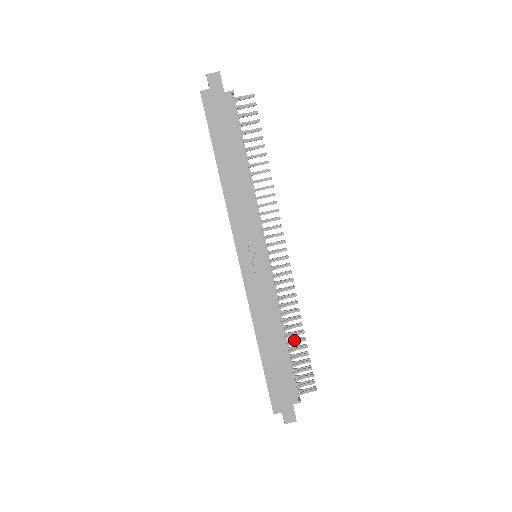
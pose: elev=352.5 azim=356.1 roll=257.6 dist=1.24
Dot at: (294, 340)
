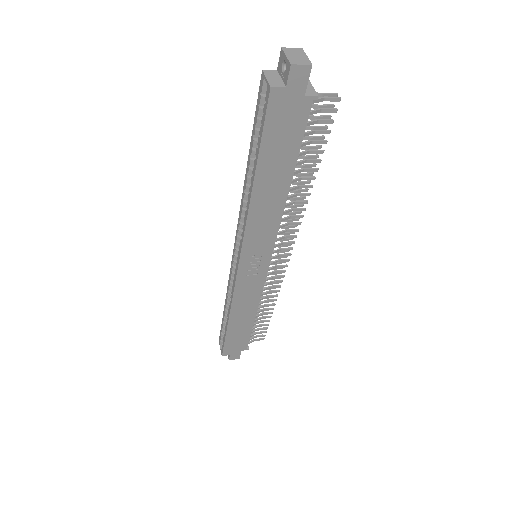
Dot at: (262, 313)
